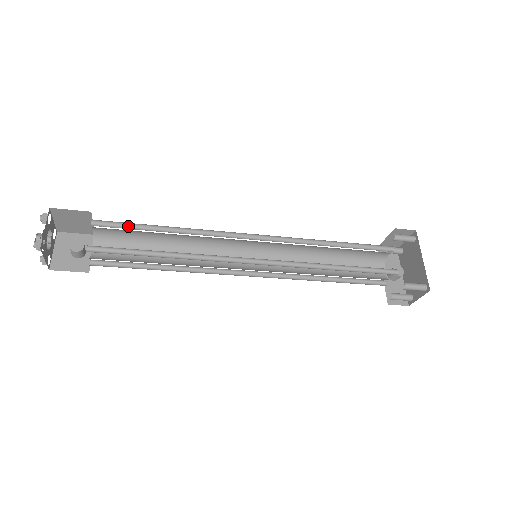
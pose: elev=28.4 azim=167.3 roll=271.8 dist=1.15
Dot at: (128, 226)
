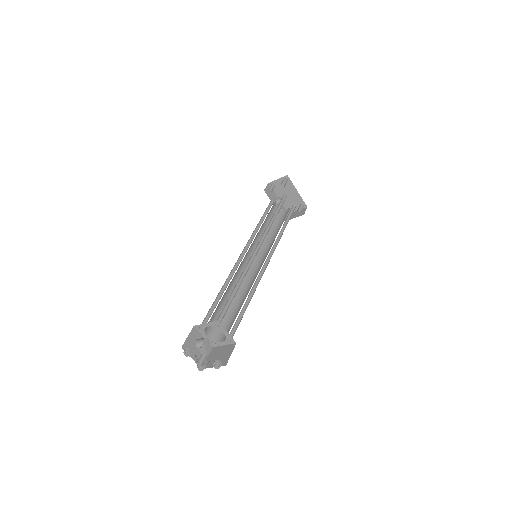
Dot at: (225, 306)
